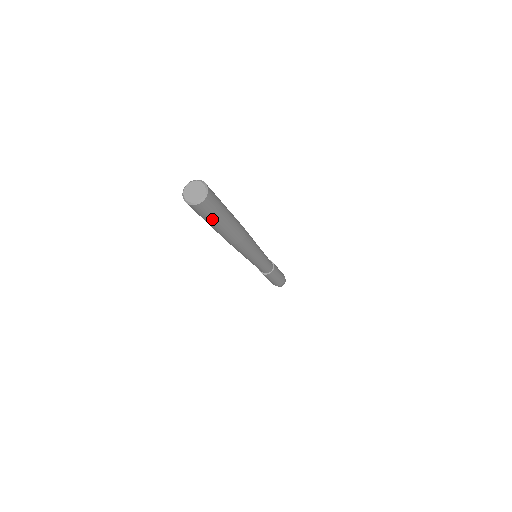
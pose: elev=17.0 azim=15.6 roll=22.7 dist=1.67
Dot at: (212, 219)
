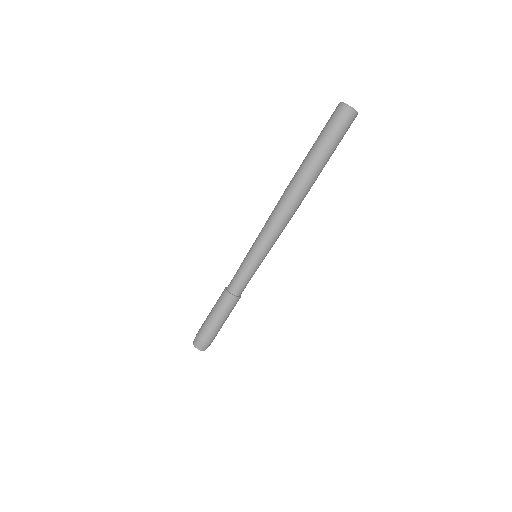
Dot at: (330, 136)
